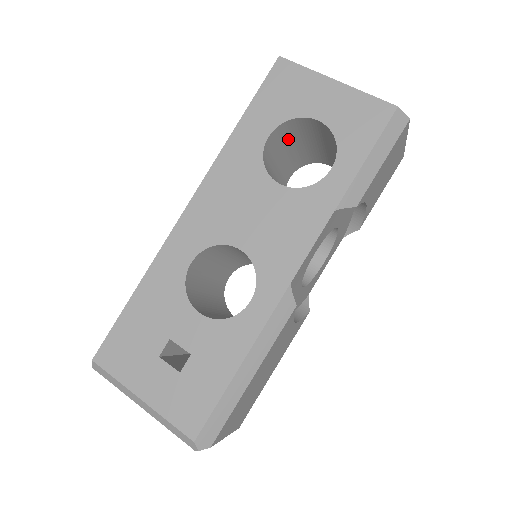
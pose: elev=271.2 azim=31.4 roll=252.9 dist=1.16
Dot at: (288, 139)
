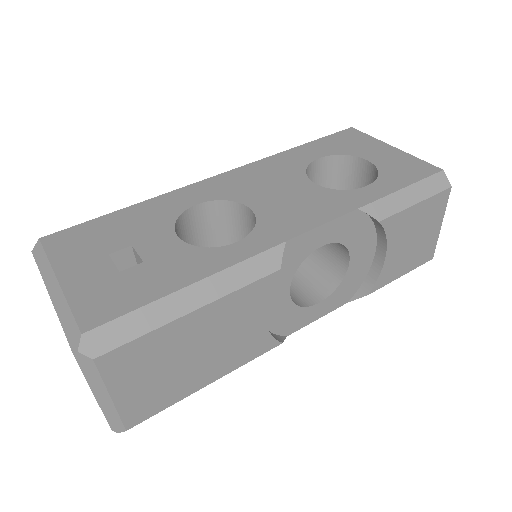
Dot at: (333, 184)
